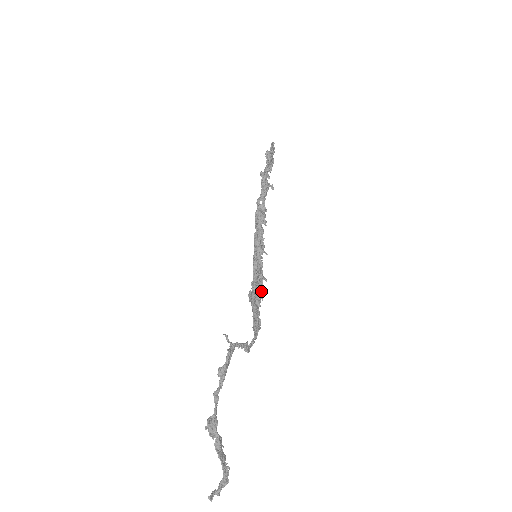
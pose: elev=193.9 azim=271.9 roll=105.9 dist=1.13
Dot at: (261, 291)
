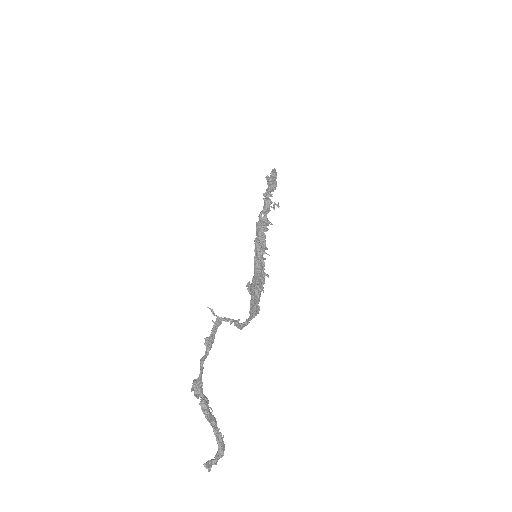
Dot at: (262, 285)
